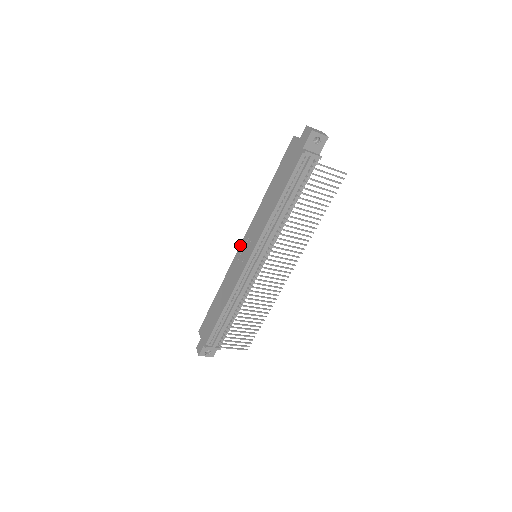
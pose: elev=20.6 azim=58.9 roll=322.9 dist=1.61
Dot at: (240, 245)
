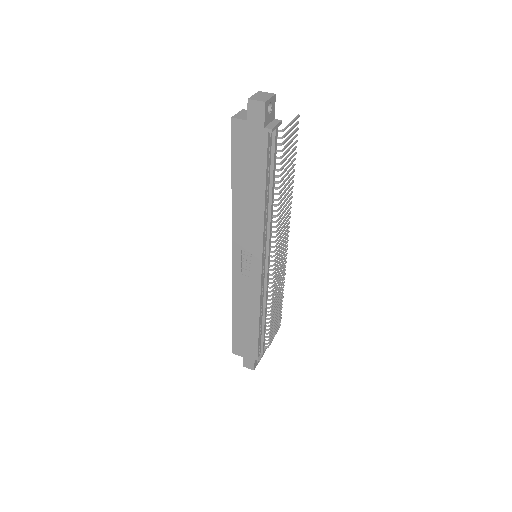
Dot at: (232, 260)
